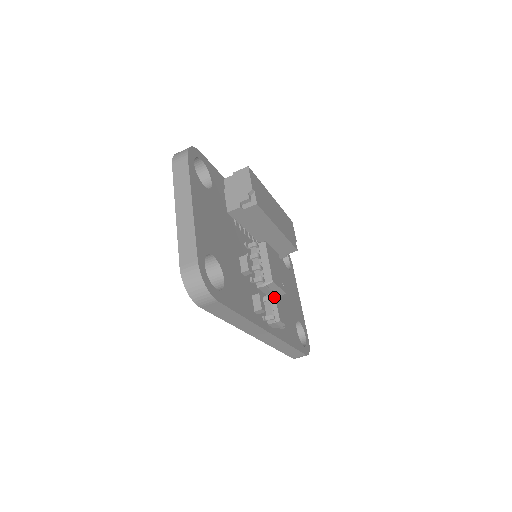
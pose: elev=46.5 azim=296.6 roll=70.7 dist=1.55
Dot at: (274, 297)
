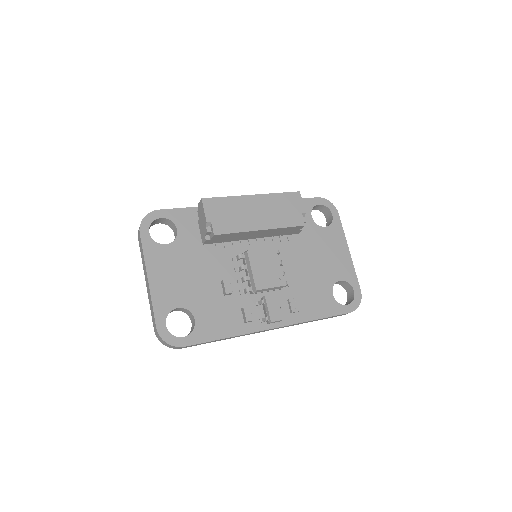
Dot at: (265, 300)
